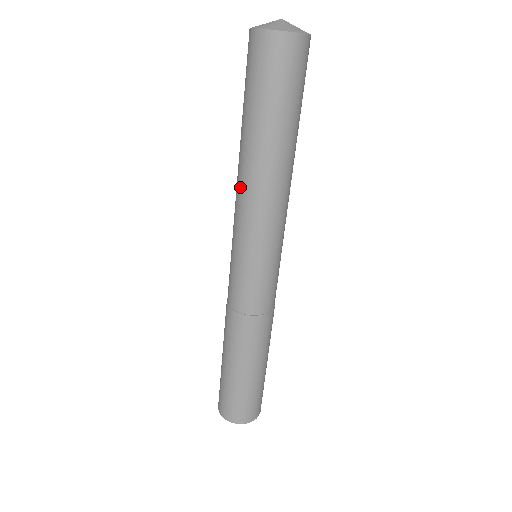
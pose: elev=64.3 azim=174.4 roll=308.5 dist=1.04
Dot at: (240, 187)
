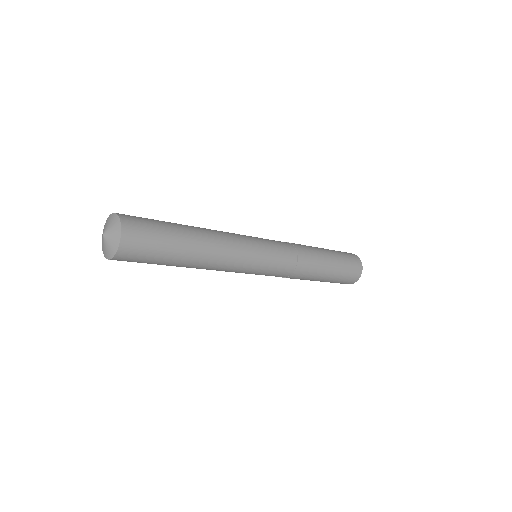
Dot at: occluded
